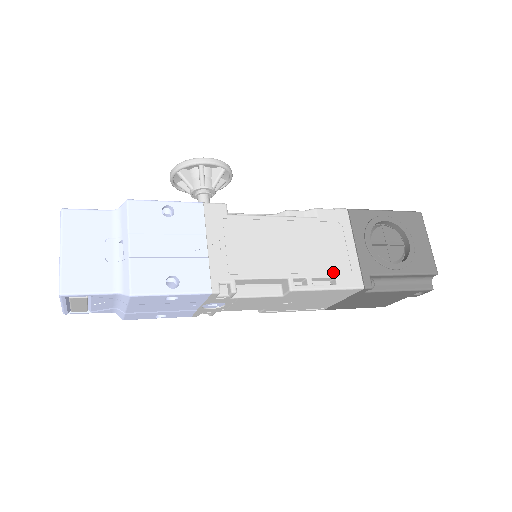
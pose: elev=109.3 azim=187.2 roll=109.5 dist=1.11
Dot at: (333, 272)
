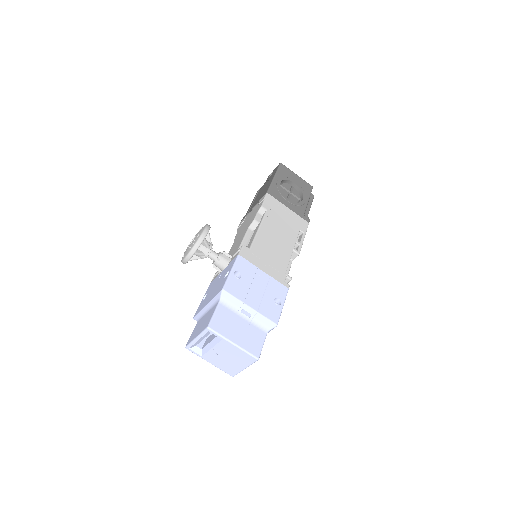
Dot at: (297, 229)
